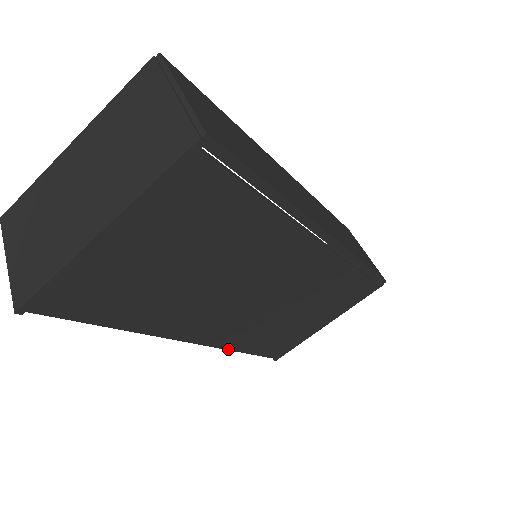
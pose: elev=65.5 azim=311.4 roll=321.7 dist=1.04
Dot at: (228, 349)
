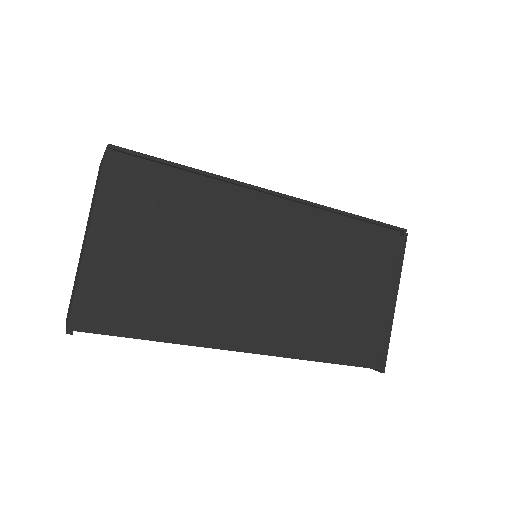
Dot at: (302, 359)
